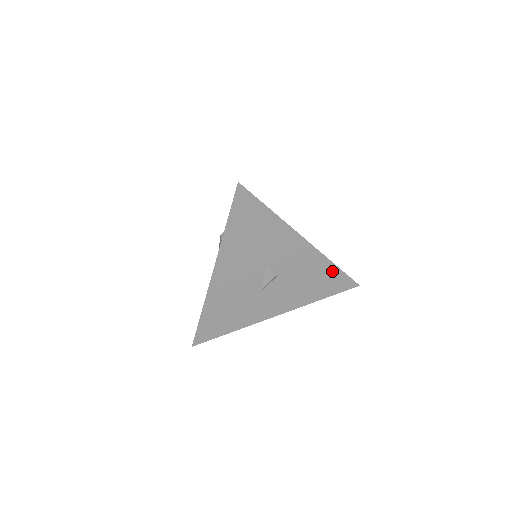
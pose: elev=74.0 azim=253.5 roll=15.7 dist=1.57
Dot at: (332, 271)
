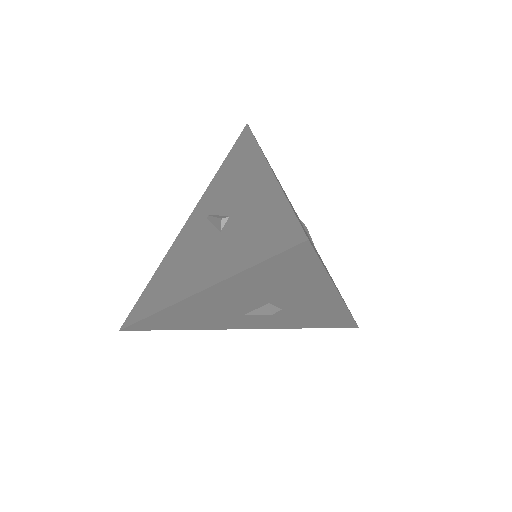
Dot at: (342, 317)
